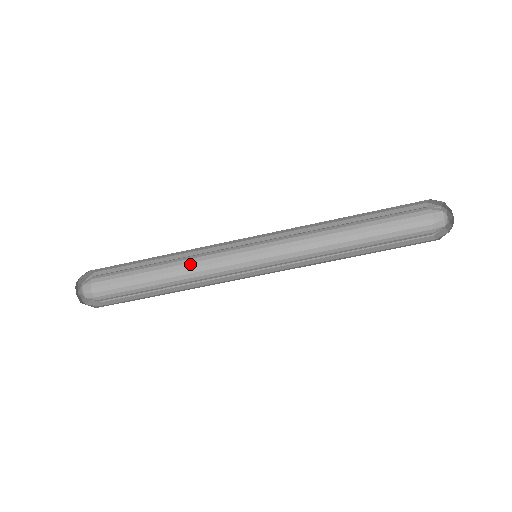
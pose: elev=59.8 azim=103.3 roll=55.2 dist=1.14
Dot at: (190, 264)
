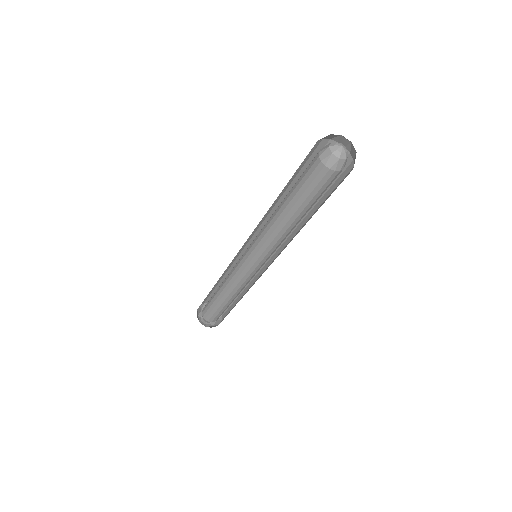
Dot at: (227, 281)
